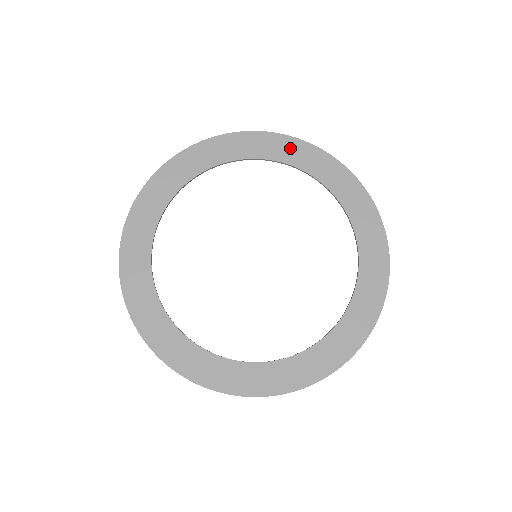
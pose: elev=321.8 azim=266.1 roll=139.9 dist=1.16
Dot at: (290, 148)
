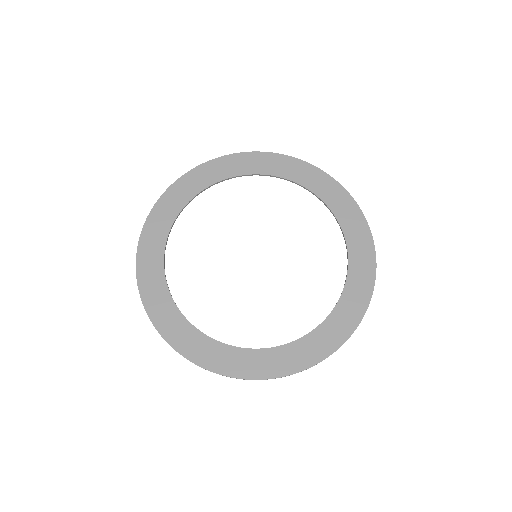
Dot at: (303, 171)
